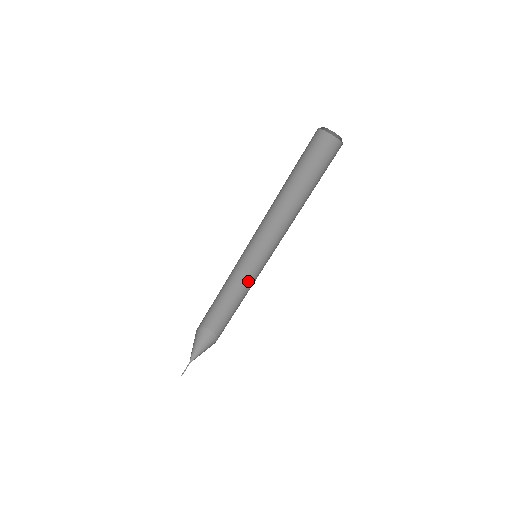
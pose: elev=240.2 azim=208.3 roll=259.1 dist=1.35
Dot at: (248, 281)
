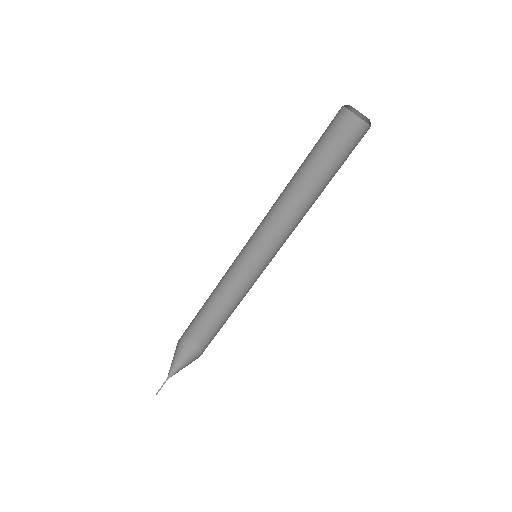
Dot at: (246, 289)
